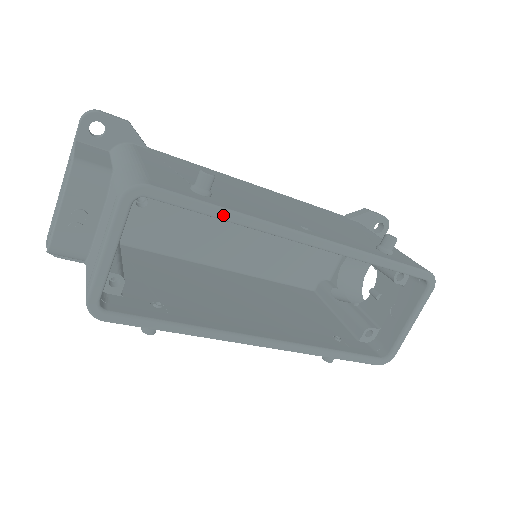
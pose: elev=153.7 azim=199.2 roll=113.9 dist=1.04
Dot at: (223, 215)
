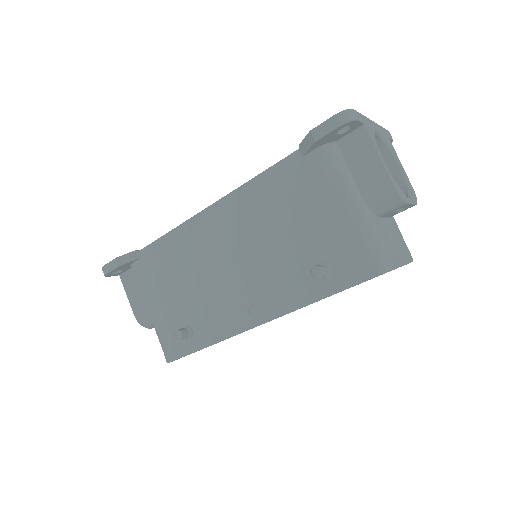
Dot at: occluded
